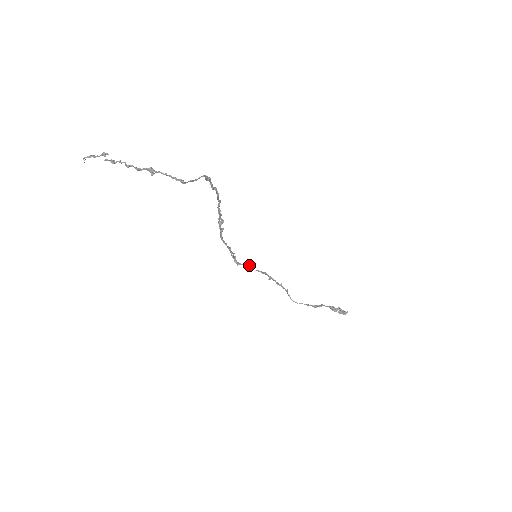
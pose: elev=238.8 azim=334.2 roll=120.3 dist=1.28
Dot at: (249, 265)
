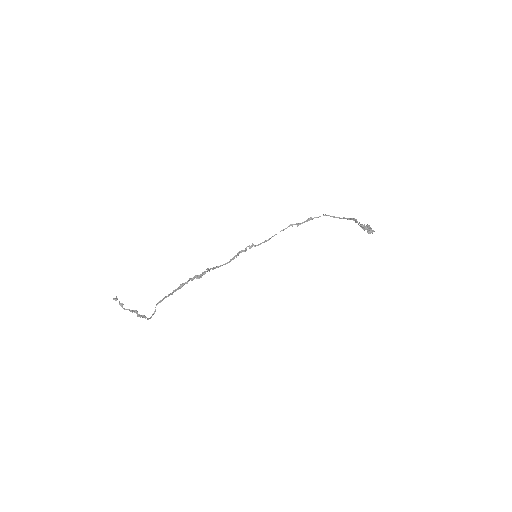
Dot at: (268, 240)
